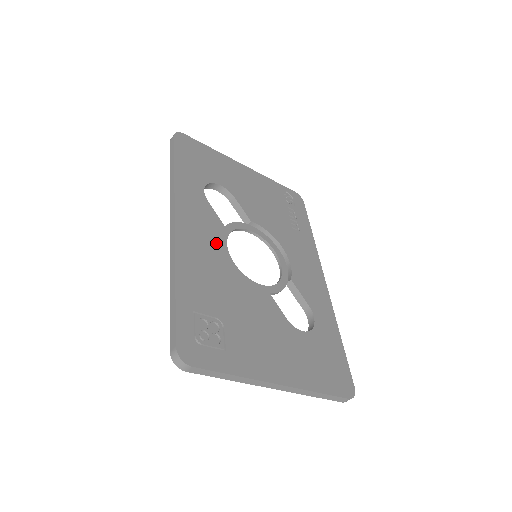
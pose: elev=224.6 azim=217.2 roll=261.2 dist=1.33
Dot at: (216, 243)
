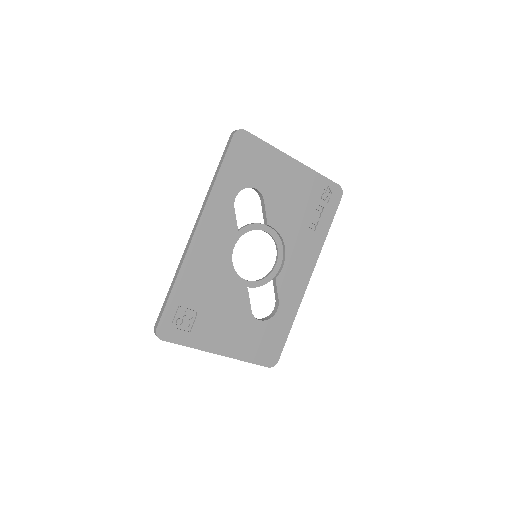
Dot at: (222, 249)
